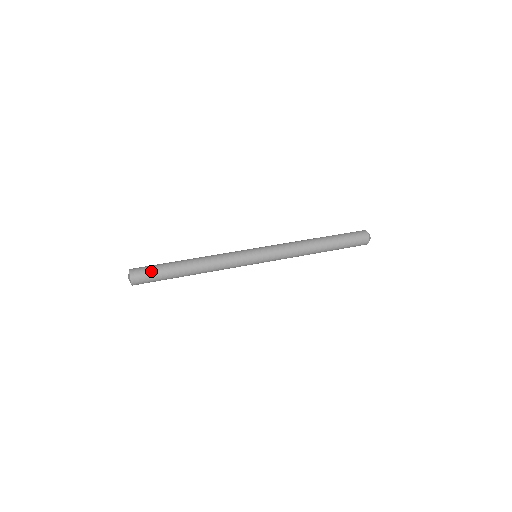
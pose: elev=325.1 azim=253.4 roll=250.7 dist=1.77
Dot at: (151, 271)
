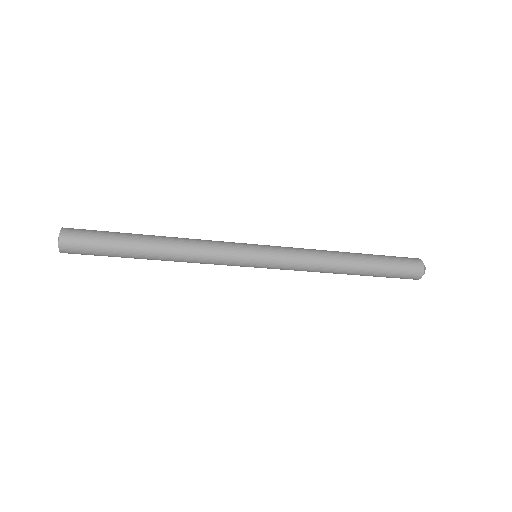
Dot at: (94, 233)
